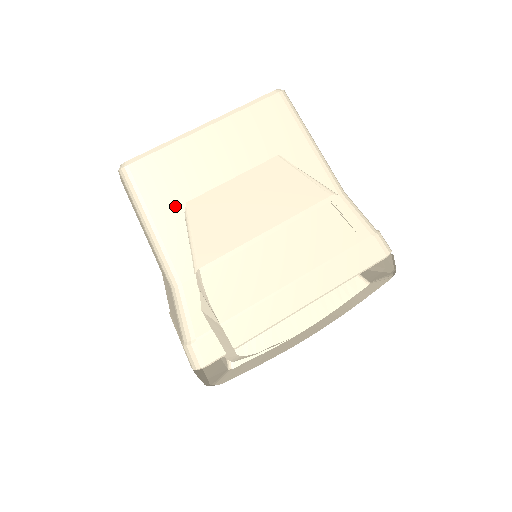
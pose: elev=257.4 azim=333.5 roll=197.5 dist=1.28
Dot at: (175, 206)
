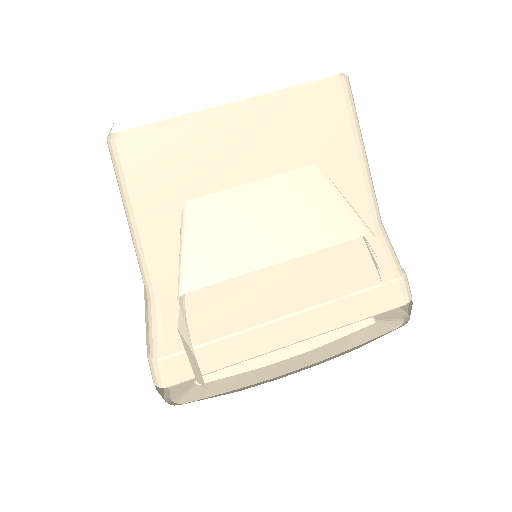
Dot at: (171, 203)
